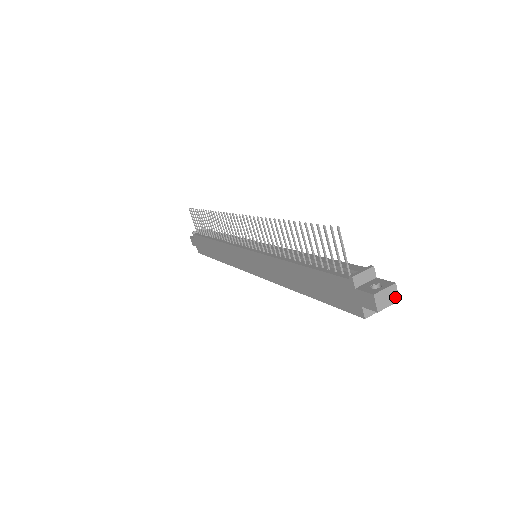
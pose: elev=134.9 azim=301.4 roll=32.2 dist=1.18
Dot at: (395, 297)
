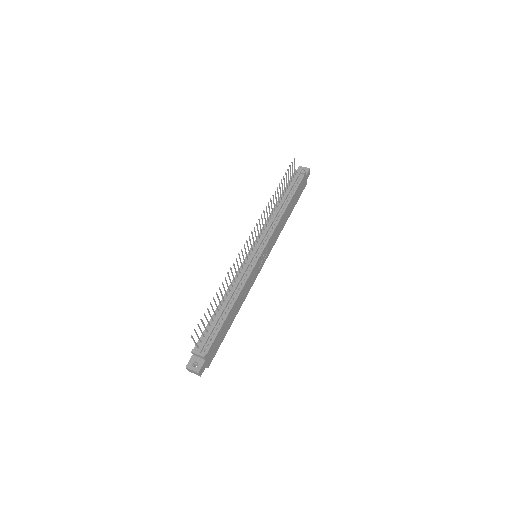
Dot at: (198, 375)
